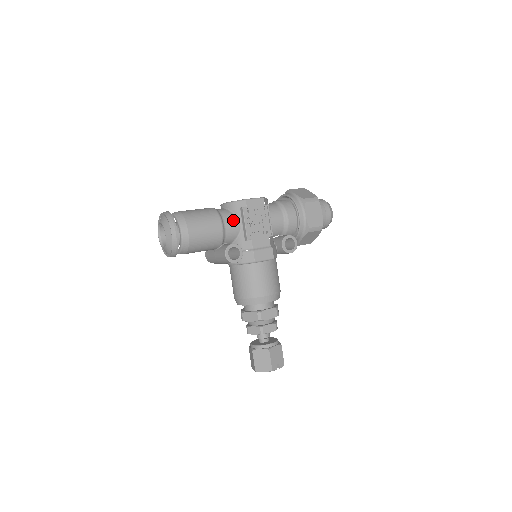
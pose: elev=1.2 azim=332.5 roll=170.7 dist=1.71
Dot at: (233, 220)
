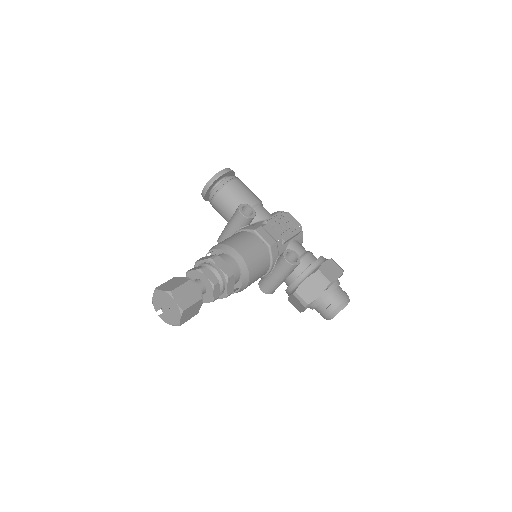
Dot at: (267, 212)
